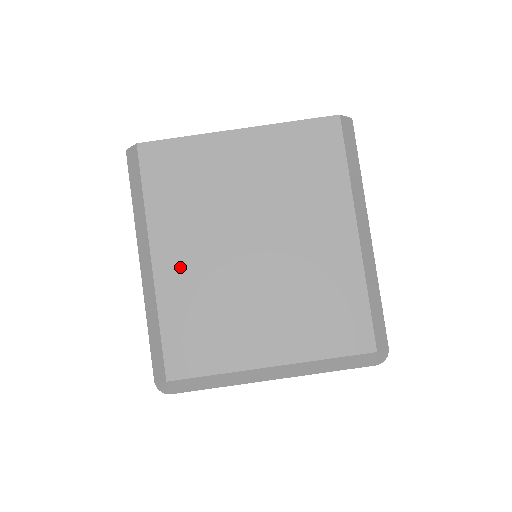
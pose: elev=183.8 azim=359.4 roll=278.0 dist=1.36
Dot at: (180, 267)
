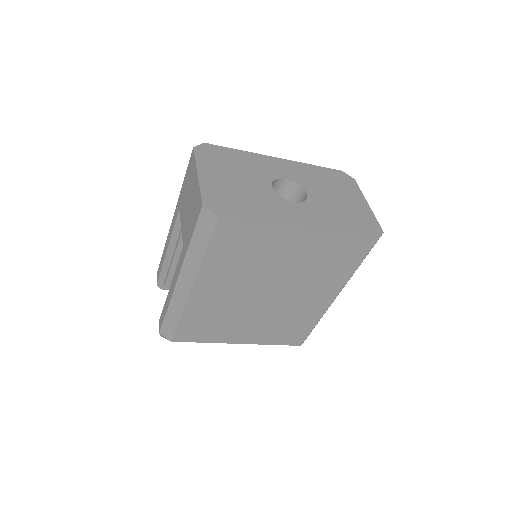
Dot at: (211, 295)
